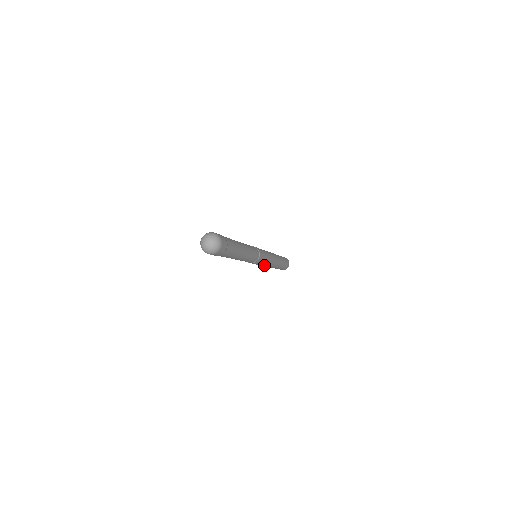
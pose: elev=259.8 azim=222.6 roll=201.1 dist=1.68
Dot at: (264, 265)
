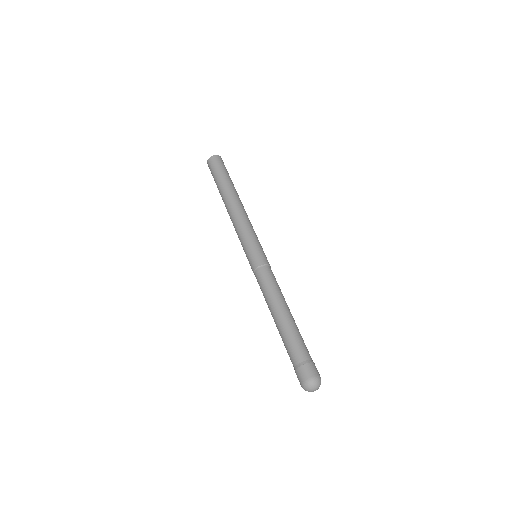
Dot at: occluded
